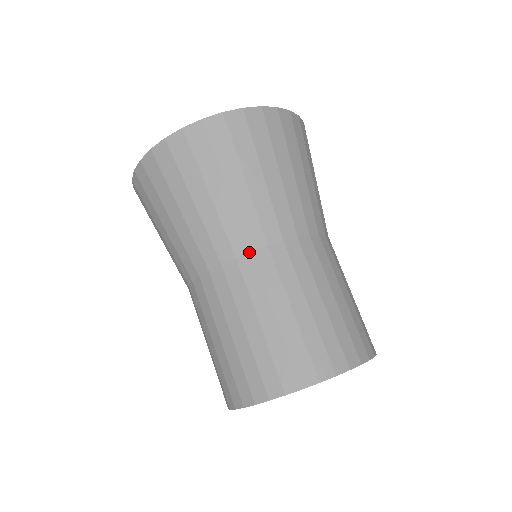
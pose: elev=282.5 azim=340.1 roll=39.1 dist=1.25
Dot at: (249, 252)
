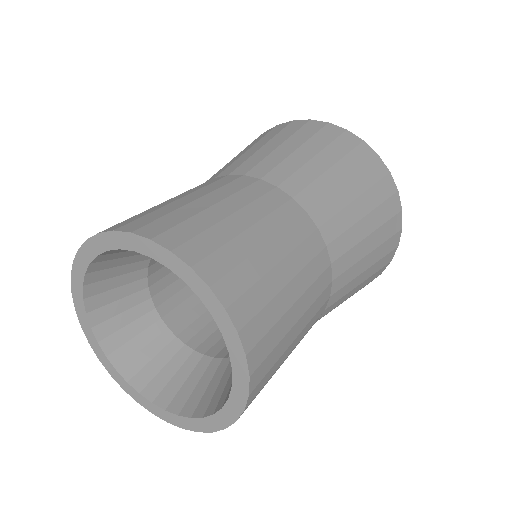
Dot at: (258, 178)
